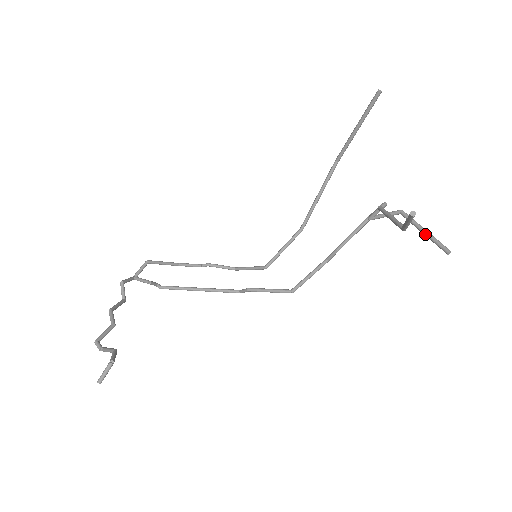
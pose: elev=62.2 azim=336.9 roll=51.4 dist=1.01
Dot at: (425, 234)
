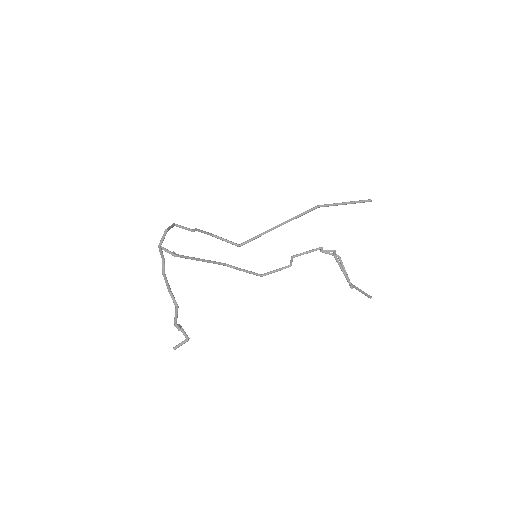
Dot at: occluded
